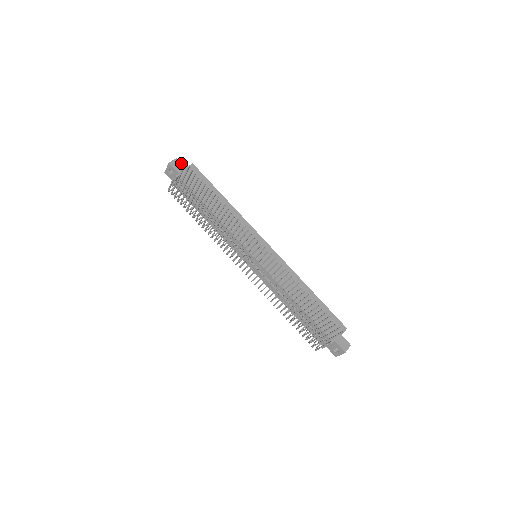
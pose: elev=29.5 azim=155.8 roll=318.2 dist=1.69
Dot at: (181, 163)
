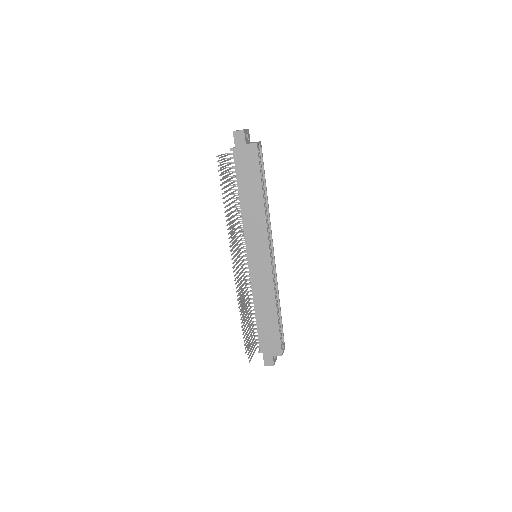
Dot at: (245, 137)
